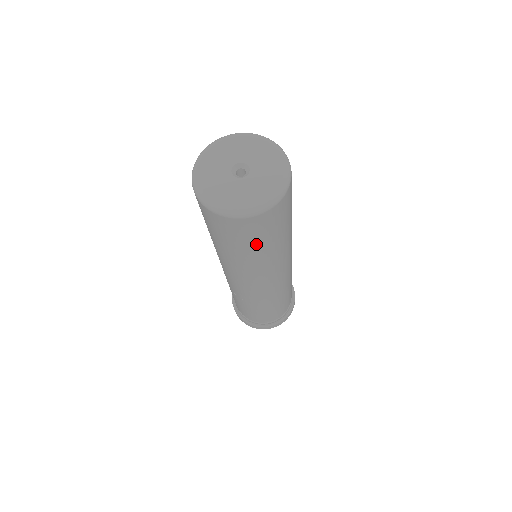
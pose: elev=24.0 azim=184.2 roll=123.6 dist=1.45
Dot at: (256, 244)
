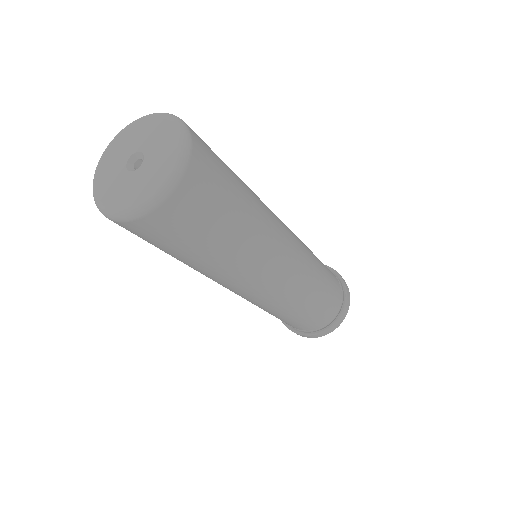
Dot at: (175, 251)
